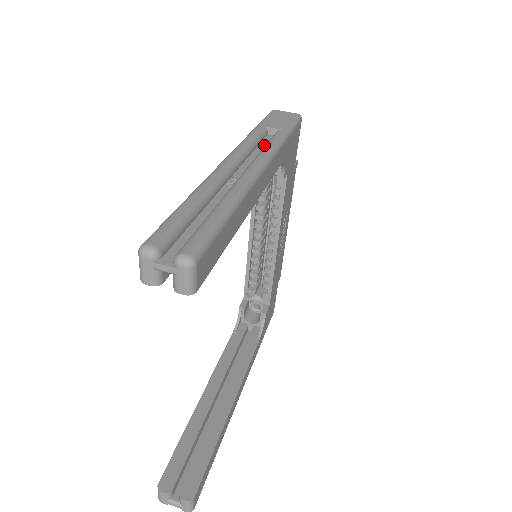
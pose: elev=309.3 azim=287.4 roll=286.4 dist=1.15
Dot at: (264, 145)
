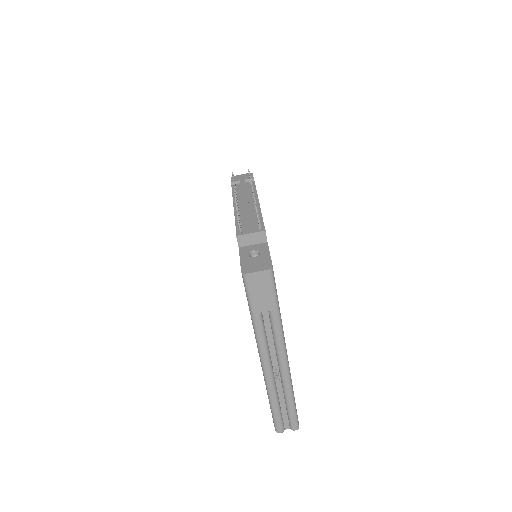
Dot at: (269, 327)
